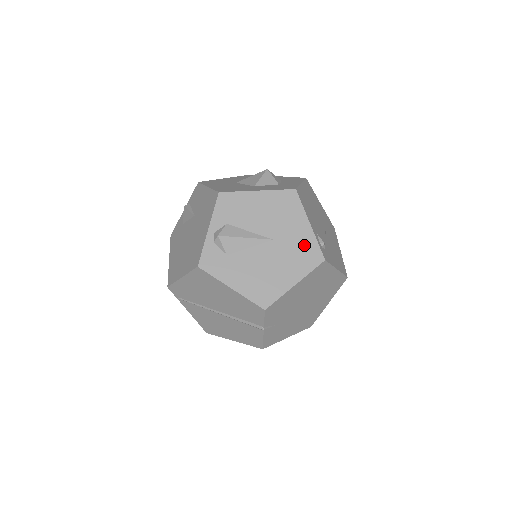
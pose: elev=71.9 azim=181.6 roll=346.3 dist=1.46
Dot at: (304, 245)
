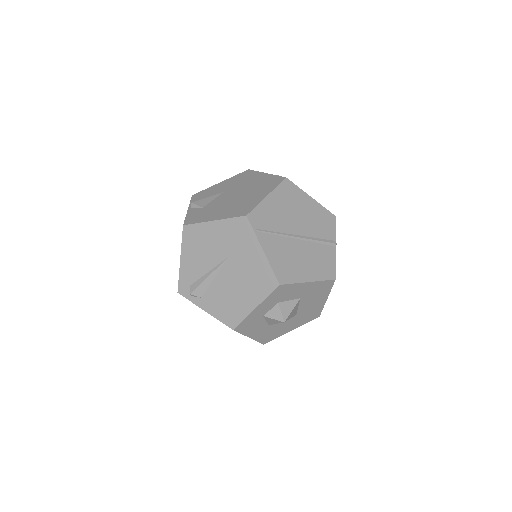
Dot at: occluded
